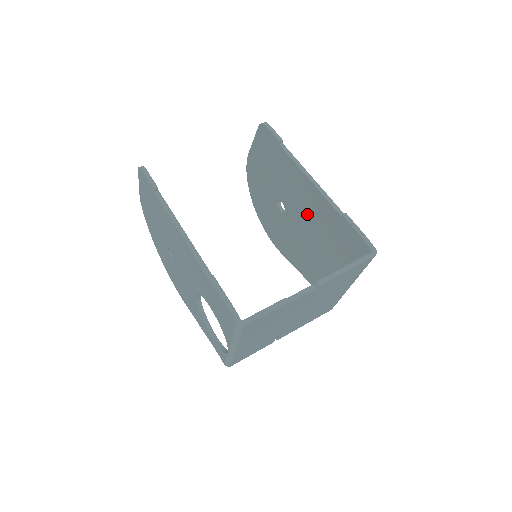
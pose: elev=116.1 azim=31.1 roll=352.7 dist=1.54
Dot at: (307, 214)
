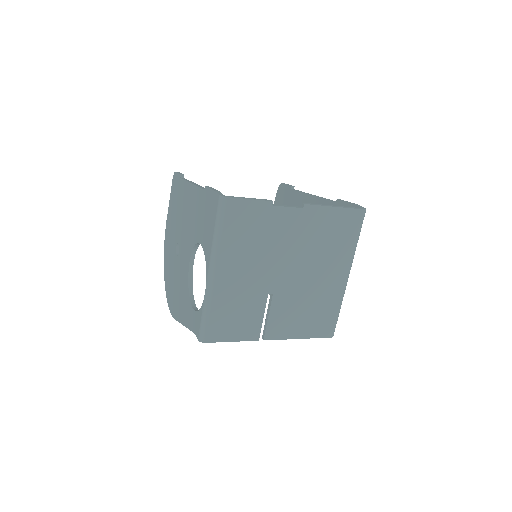
Dot at: occluded
